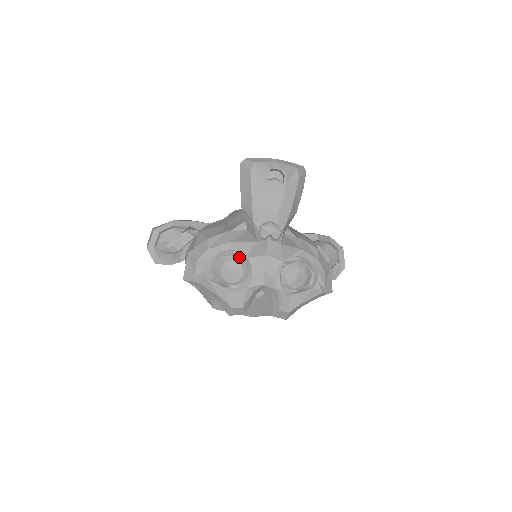
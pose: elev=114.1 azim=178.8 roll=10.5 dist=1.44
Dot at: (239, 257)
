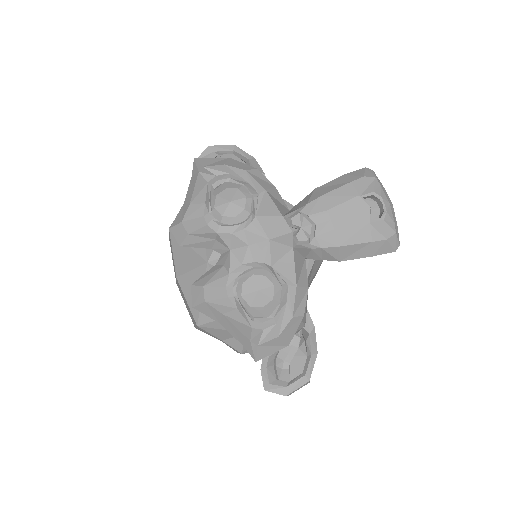
Dot at: (253, 205)
